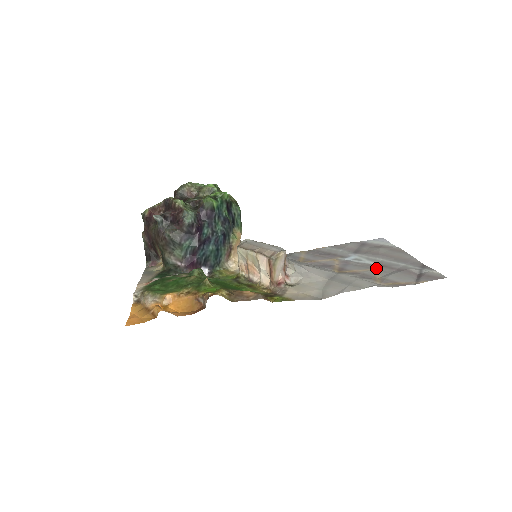
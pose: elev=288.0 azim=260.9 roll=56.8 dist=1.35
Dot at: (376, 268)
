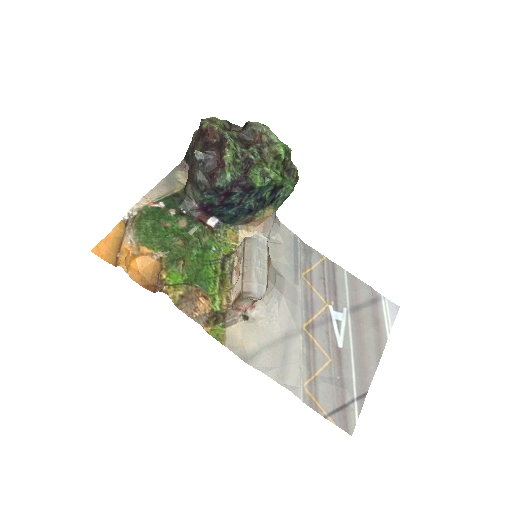
Dot at: (332, 358)
